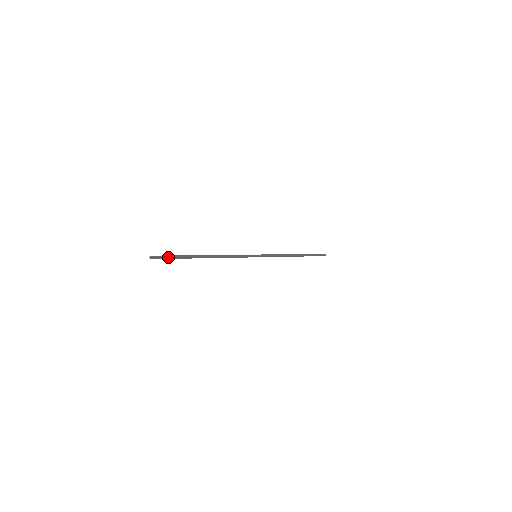
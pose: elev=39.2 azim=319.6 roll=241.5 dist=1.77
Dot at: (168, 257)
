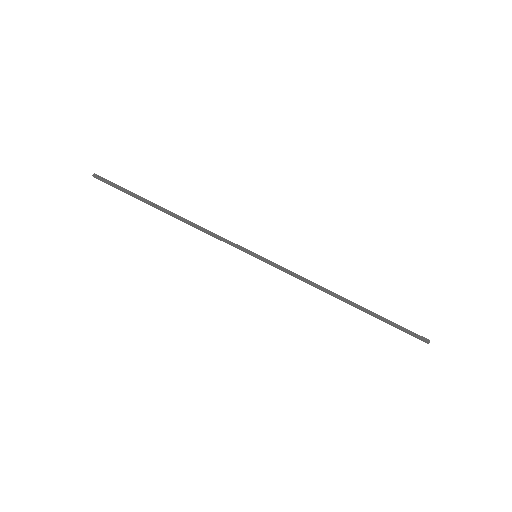
Dot at: (114, 185)
